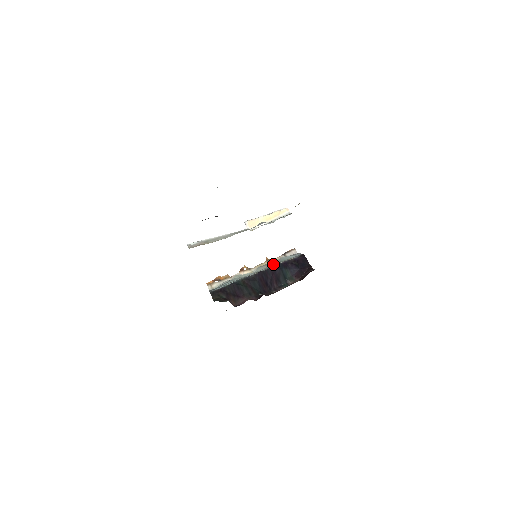
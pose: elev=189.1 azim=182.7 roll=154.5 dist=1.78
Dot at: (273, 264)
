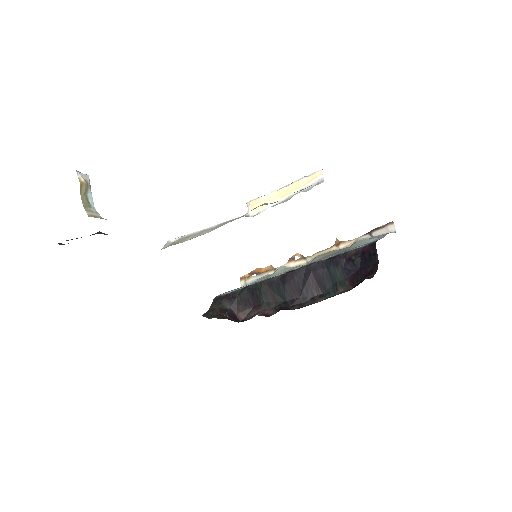
Dot at: (328, 255)
